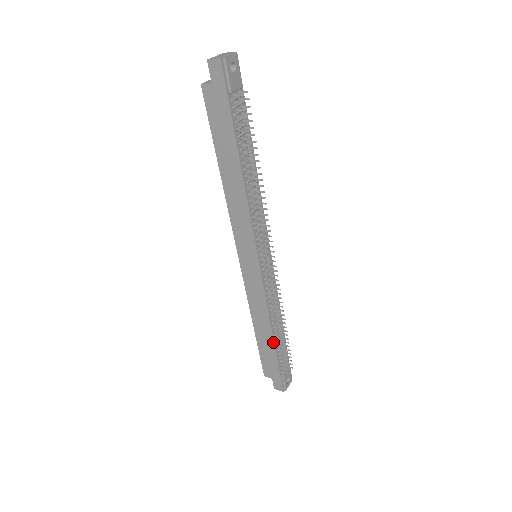
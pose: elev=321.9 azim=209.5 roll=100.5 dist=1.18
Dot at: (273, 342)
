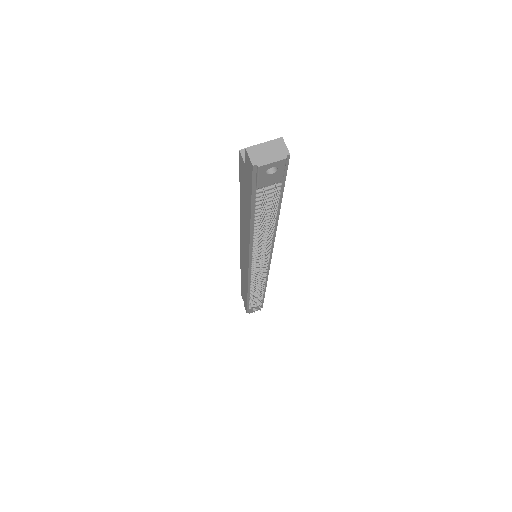
Dot at: (247, 296)
